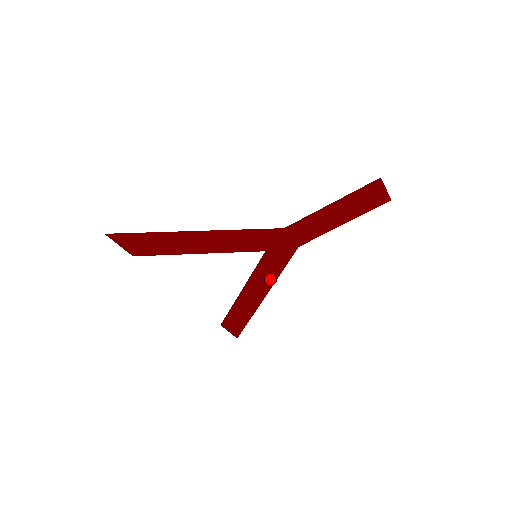
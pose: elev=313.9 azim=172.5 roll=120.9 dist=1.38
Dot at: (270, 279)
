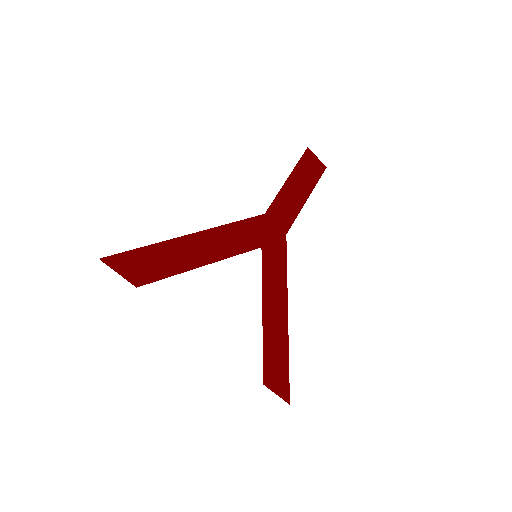
Dot at: (281, 287)
